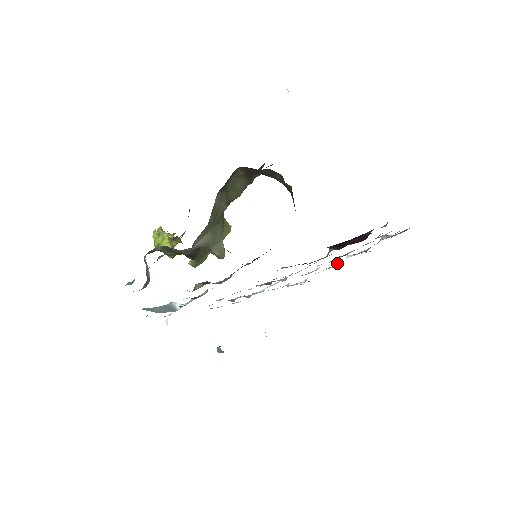
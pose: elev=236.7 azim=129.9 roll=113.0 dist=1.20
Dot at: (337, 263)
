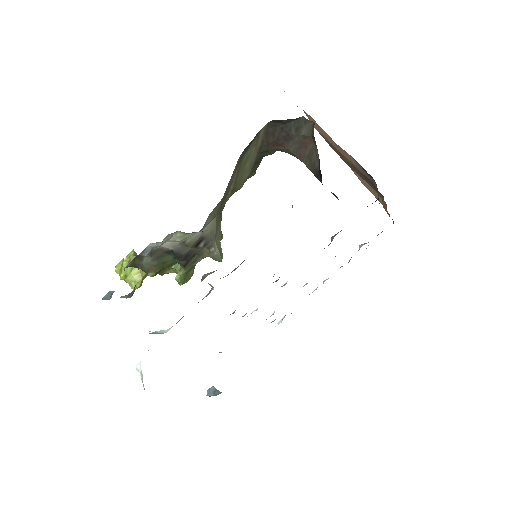
Dot at: (317, 287)
